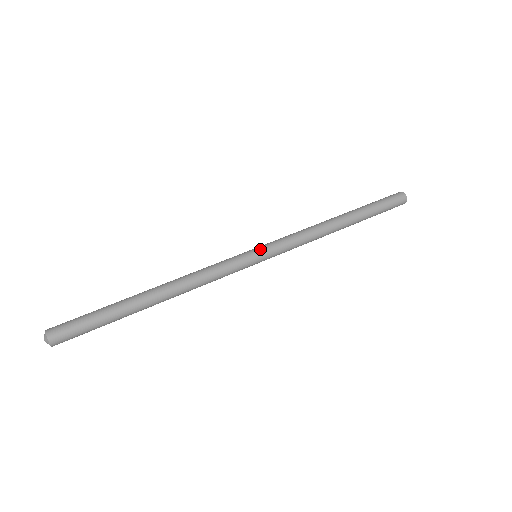
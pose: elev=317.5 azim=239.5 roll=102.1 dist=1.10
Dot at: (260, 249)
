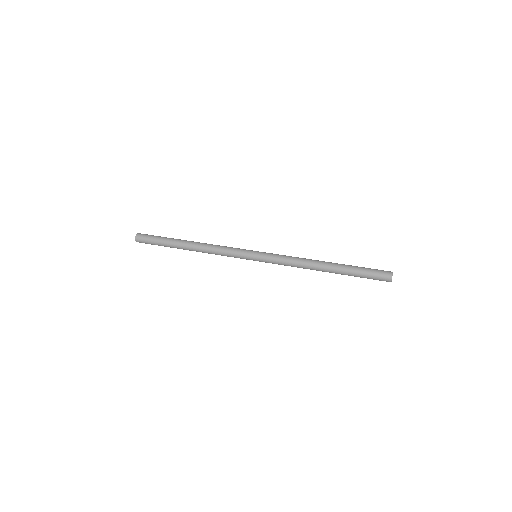
Dot at: (259, 252)
